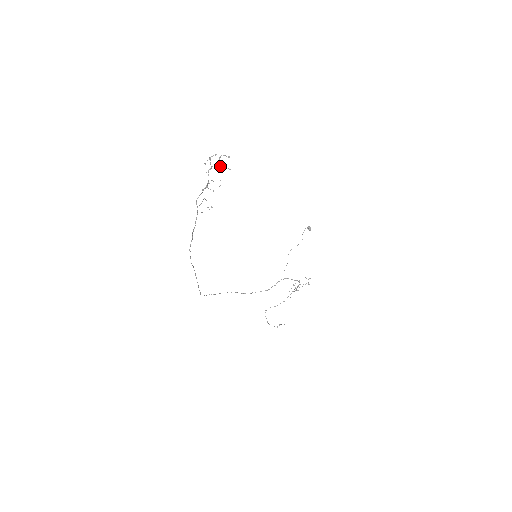
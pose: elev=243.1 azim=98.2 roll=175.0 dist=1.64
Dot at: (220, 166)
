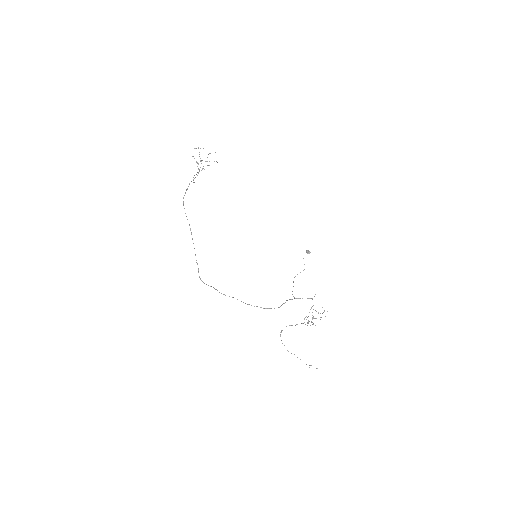
Dot at: occluded
